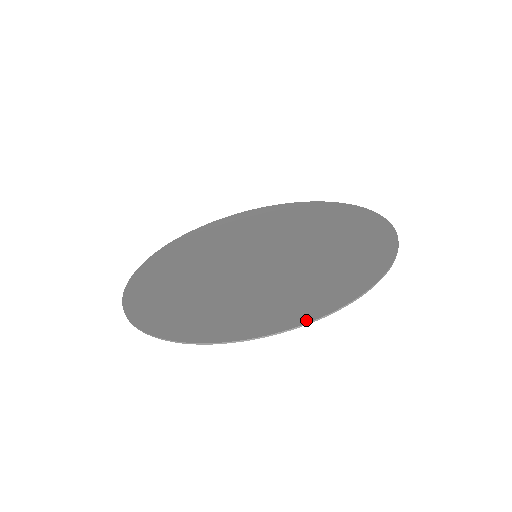
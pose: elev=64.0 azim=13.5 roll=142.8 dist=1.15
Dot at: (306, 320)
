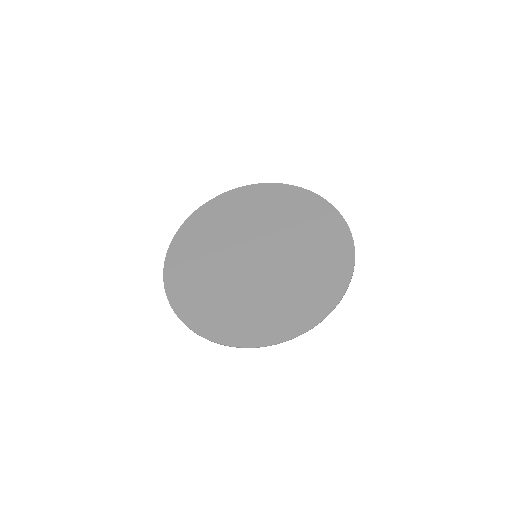
Dot at: (283, 339)
